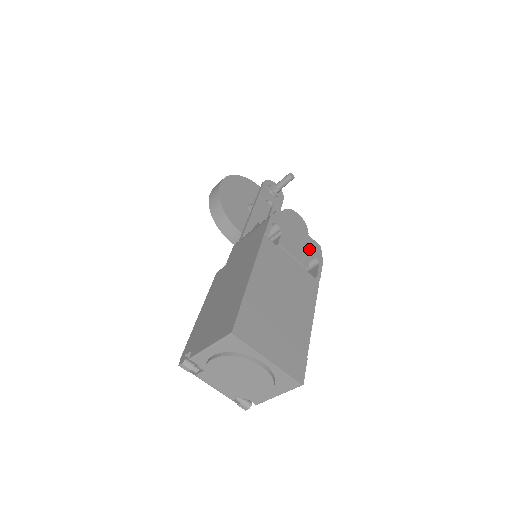
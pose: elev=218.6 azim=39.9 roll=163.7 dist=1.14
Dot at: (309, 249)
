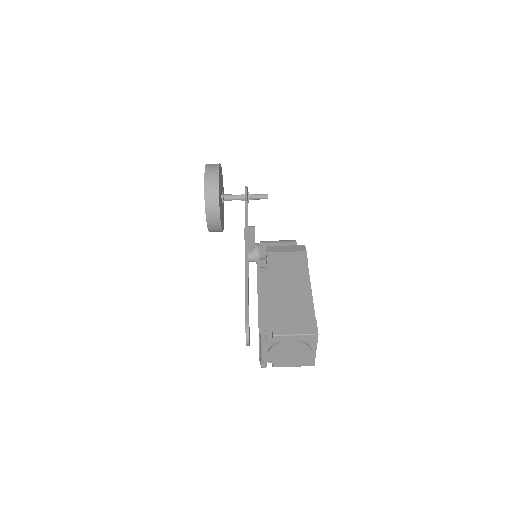
Dot at: occluded
